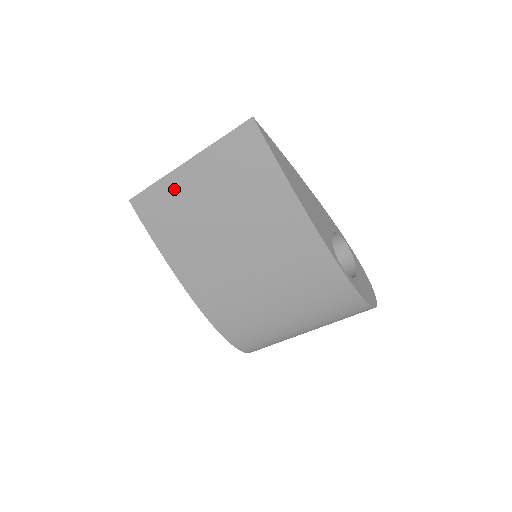
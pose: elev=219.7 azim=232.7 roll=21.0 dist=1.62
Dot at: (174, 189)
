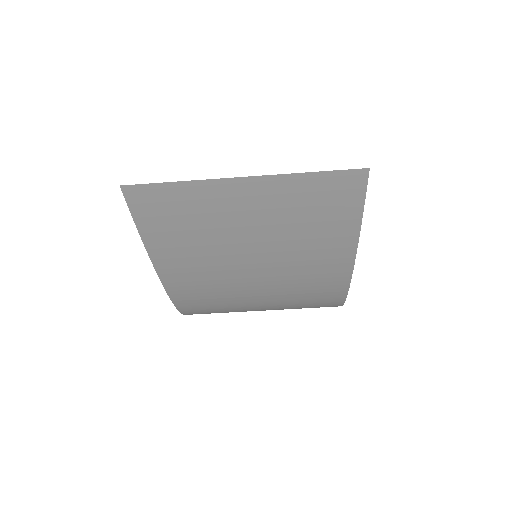
Dot at: (207, 198)
